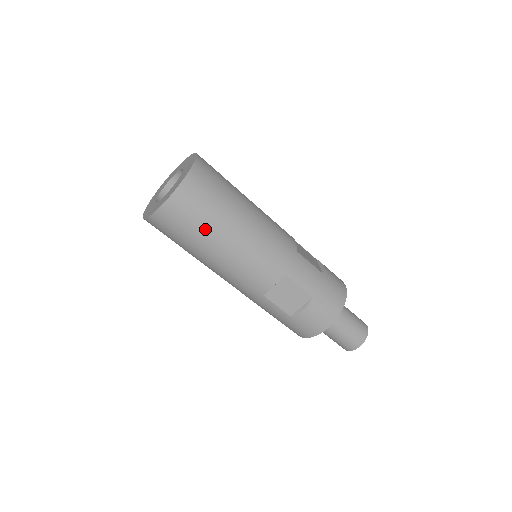
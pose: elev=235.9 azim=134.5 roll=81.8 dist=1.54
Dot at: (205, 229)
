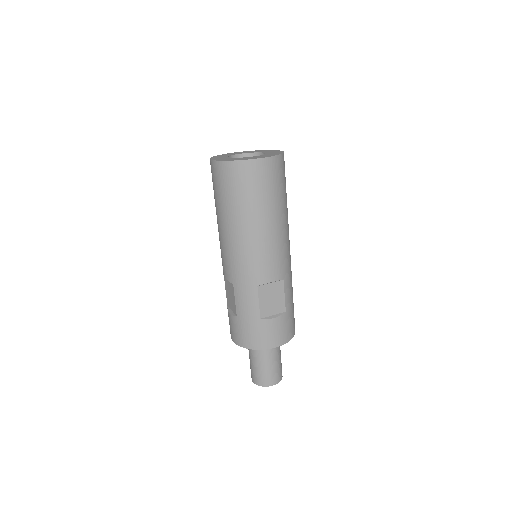
Dot at: (267, 200)
